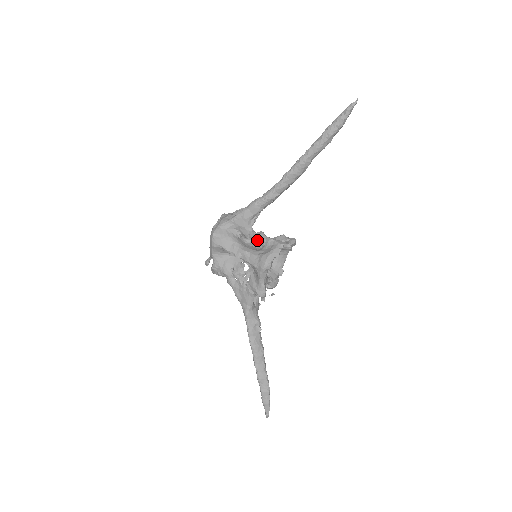
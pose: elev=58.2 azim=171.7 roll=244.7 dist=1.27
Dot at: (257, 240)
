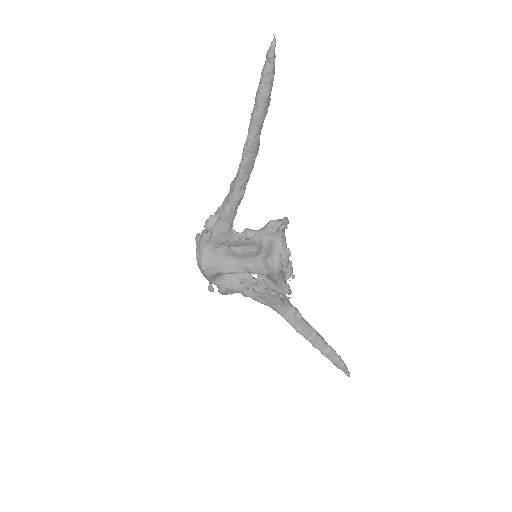
Dot at: (249, 244)
